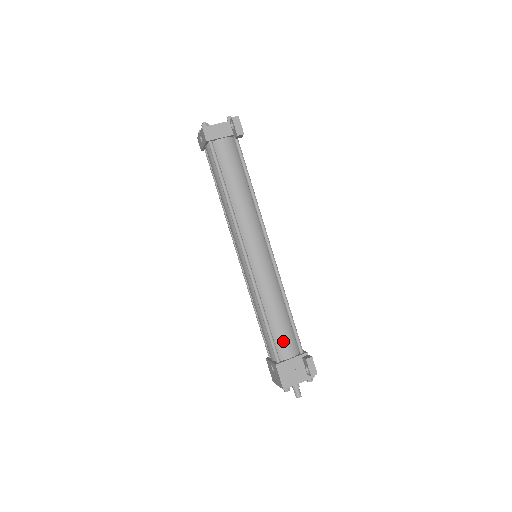
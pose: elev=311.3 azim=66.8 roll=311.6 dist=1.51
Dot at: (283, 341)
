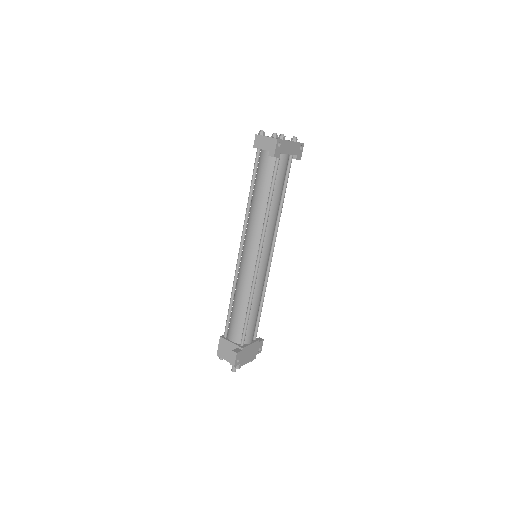
Dot at: (233, 327)
